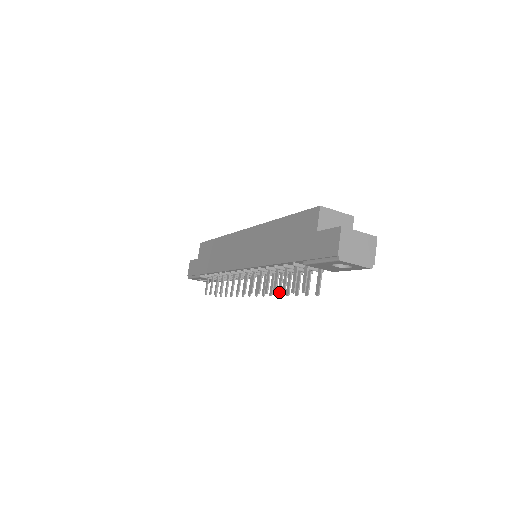
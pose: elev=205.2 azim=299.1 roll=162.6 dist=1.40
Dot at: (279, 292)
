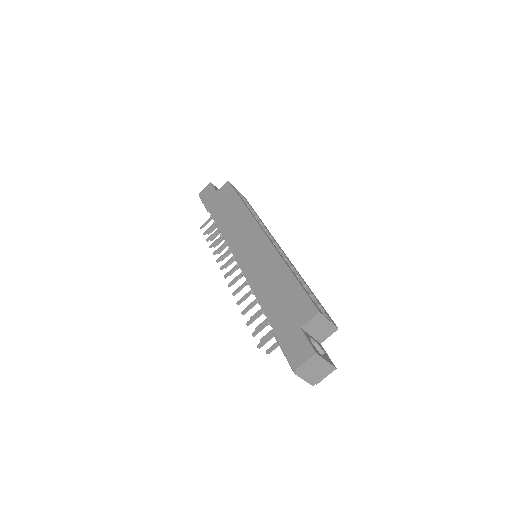
Dot at: occluded
